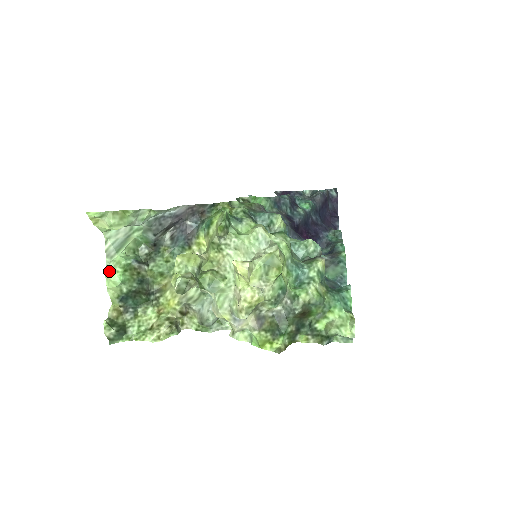
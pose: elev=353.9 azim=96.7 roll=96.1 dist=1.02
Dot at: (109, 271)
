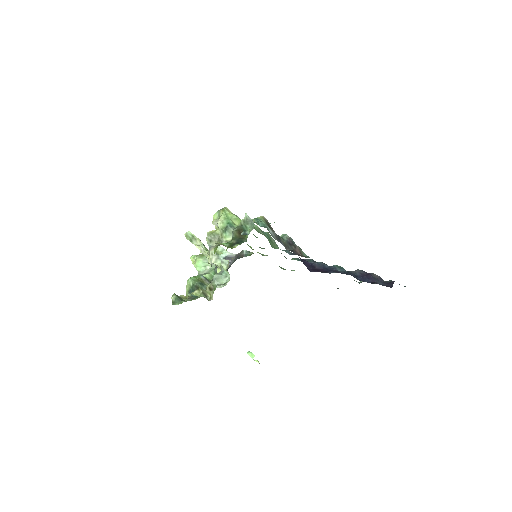
Dot at: occluded
